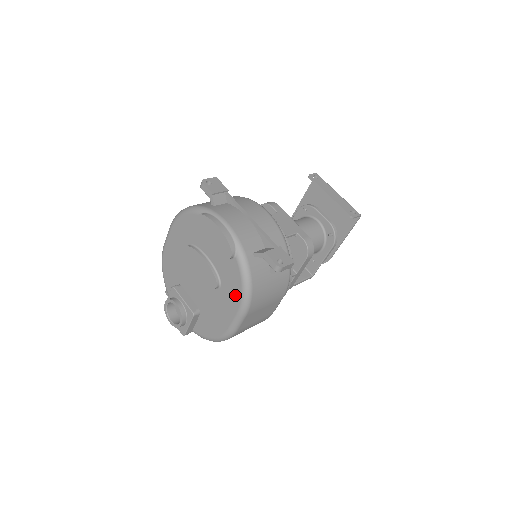
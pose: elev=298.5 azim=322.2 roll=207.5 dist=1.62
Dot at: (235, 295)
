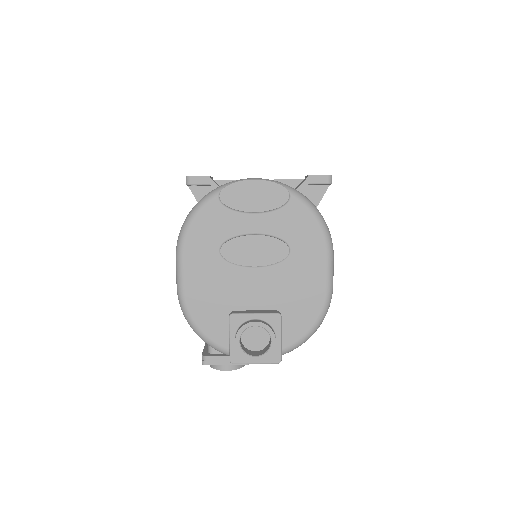
Dot at: (313, 238)
